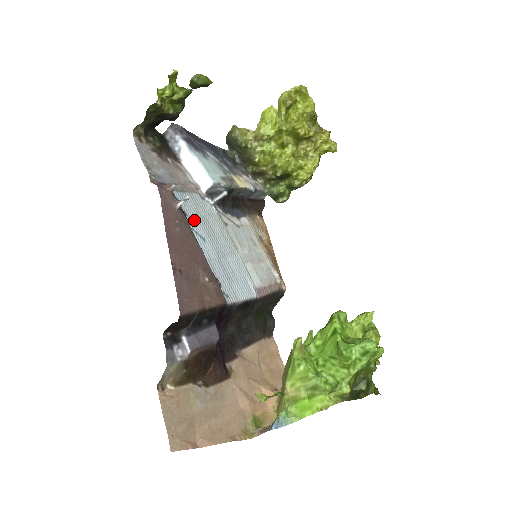
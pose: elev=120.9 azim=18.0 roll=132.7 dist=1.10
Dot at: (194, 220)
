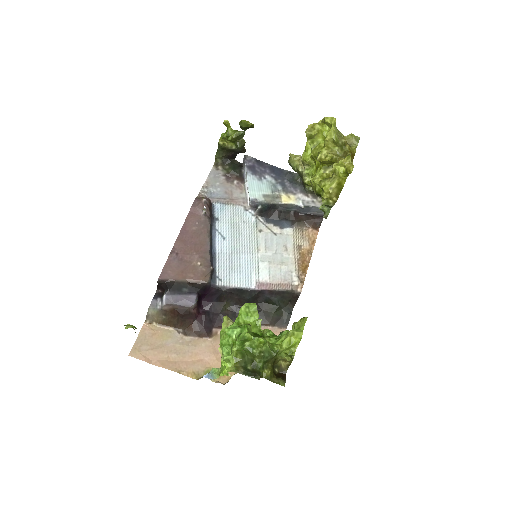
Dot at: (224, 224)
